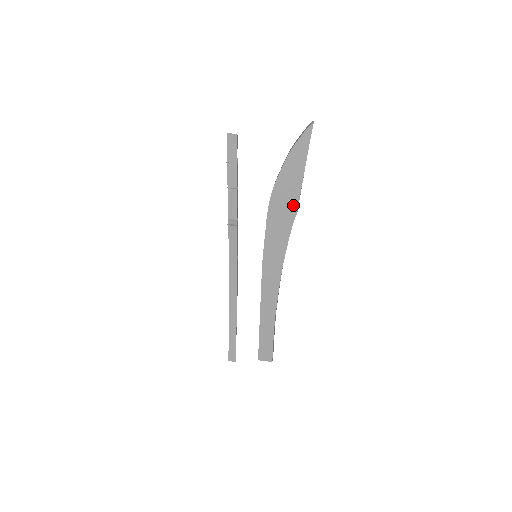
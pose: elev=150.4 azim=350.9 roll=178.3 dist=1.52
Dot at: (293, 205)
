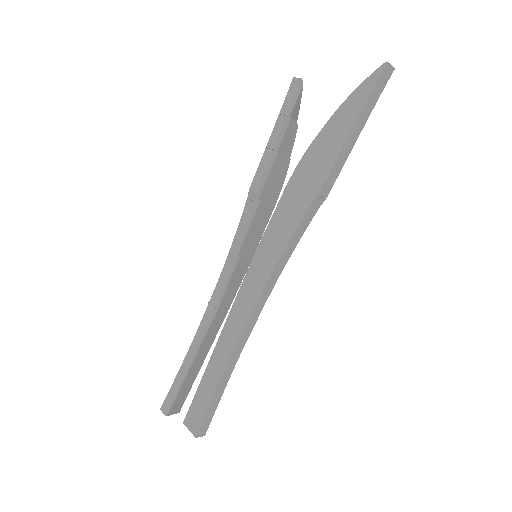
Dot at: (320, 179)
